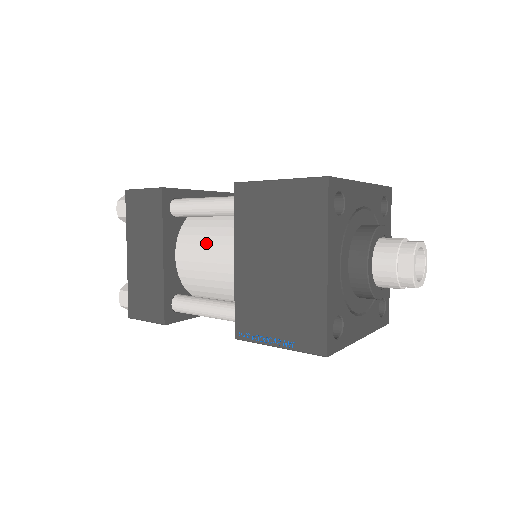
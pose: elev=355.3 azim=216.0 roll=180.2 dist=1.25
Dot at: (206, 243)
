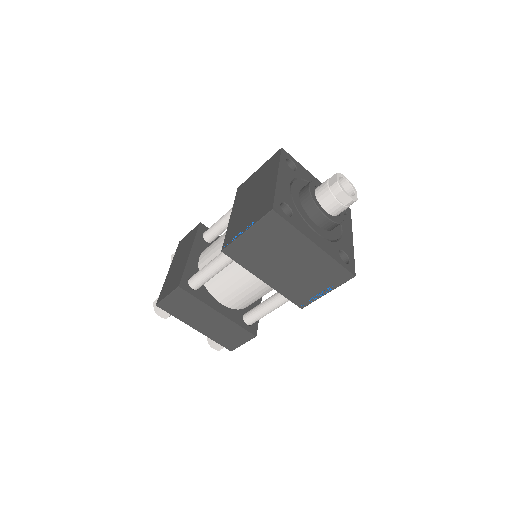
Dot at: (232, 284)
